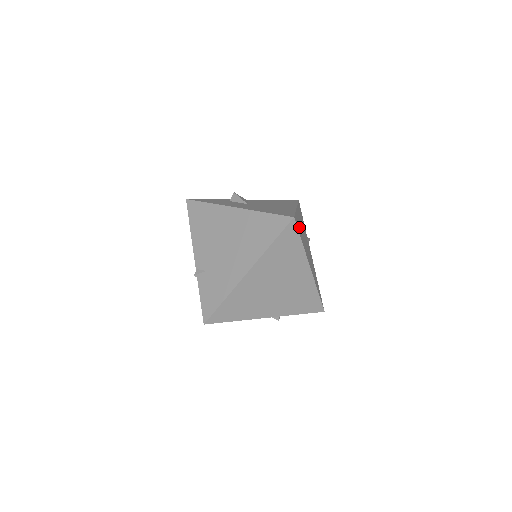
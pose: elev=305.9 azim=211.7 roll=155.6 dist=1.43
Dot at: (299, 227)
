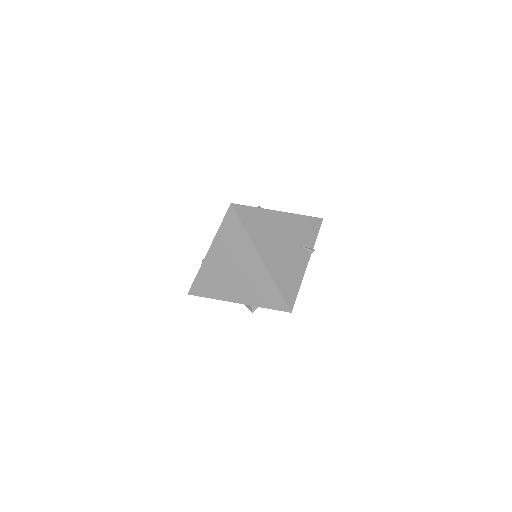
Dot at: (256, 220)
